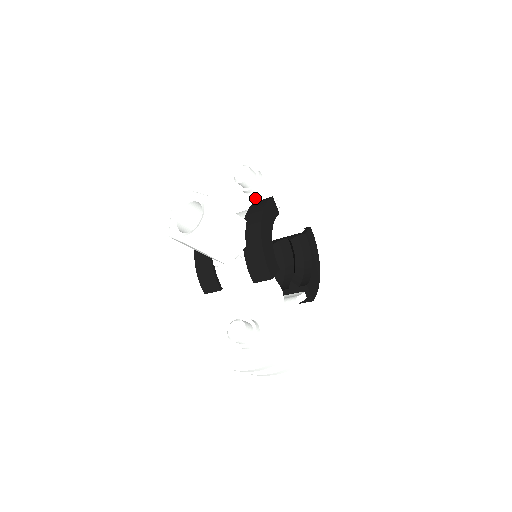
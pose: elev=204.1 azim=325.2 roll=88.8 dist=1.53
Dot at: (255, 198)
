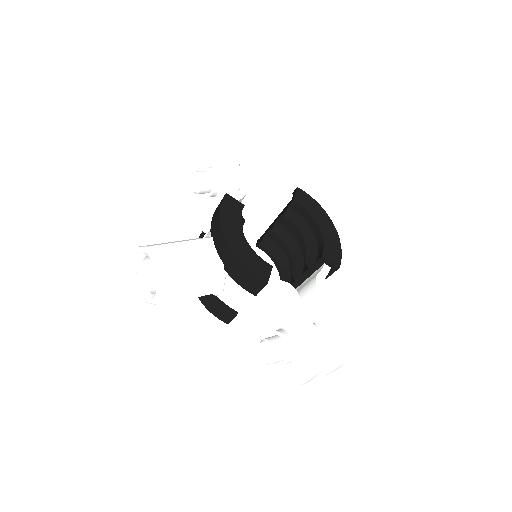
Dot at: occluded
